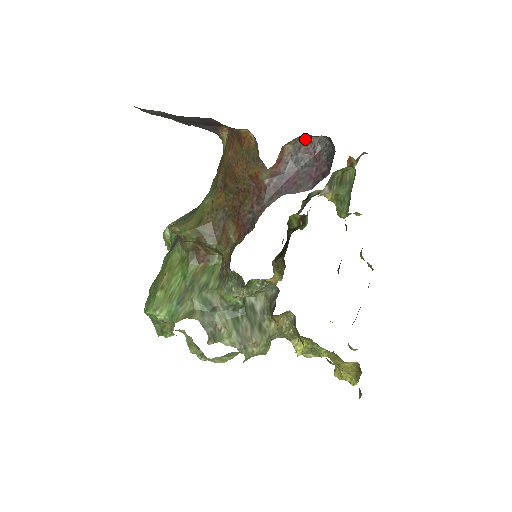
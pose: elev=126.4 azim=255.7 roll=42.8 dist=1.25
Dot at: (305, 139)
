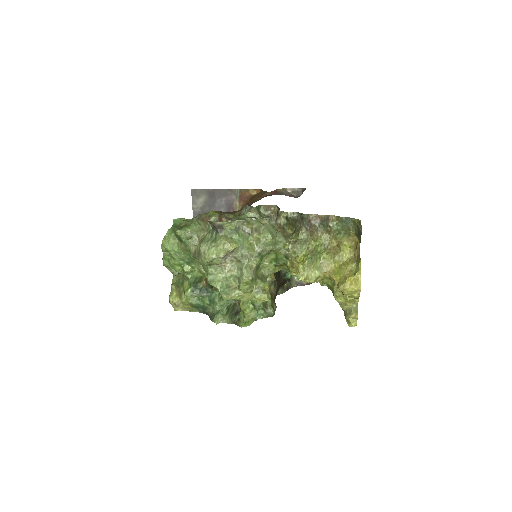
Dot at: (288, 193)
